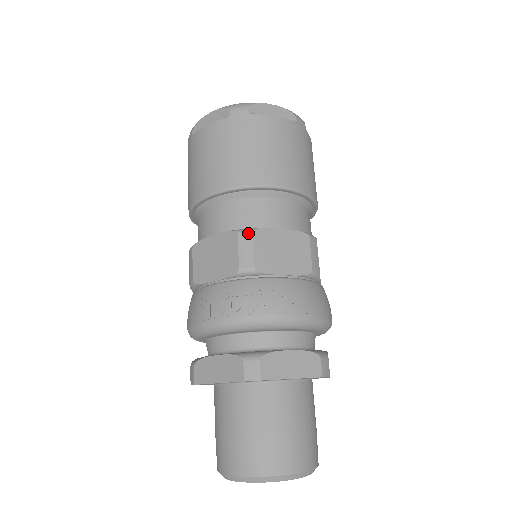
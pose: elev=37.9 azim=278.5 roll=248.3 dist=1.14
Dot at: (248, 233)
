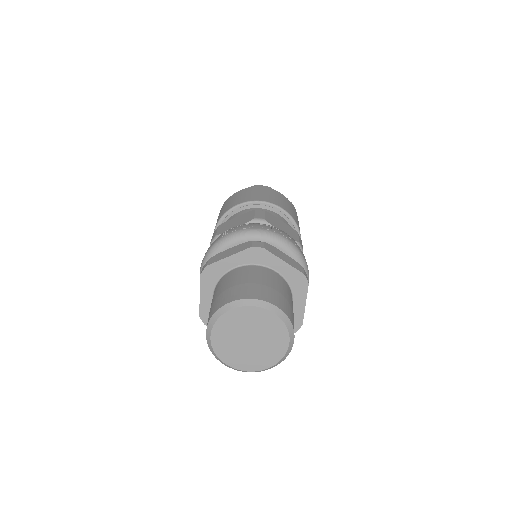
Dot at: (262, 210)
